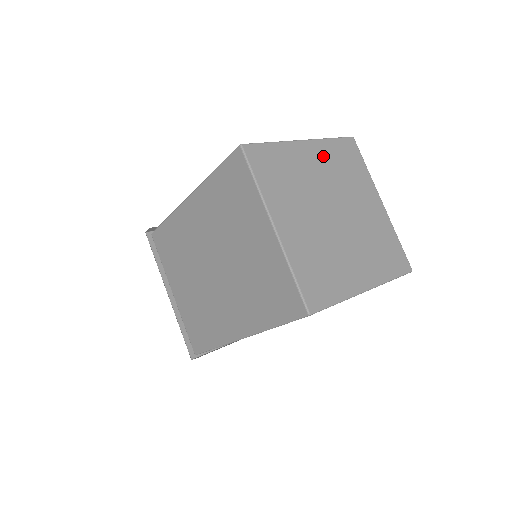
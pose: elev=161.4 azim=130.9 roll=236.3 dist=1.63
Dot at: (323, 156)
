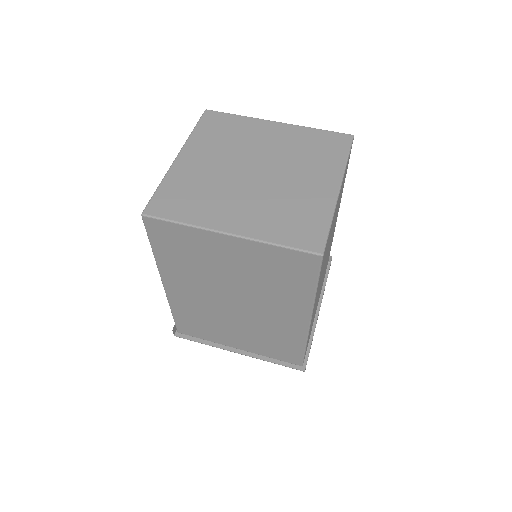
Dot at: (290, 136)
